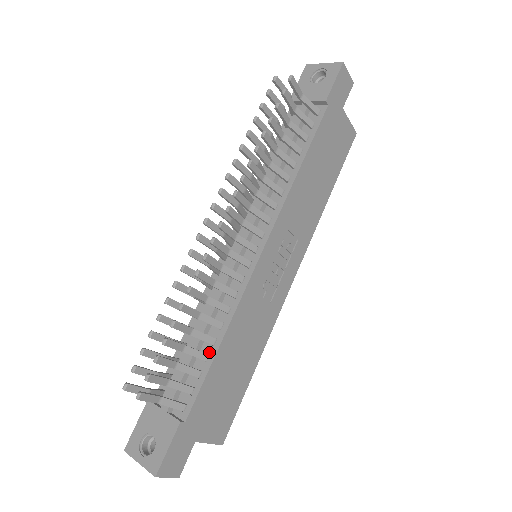
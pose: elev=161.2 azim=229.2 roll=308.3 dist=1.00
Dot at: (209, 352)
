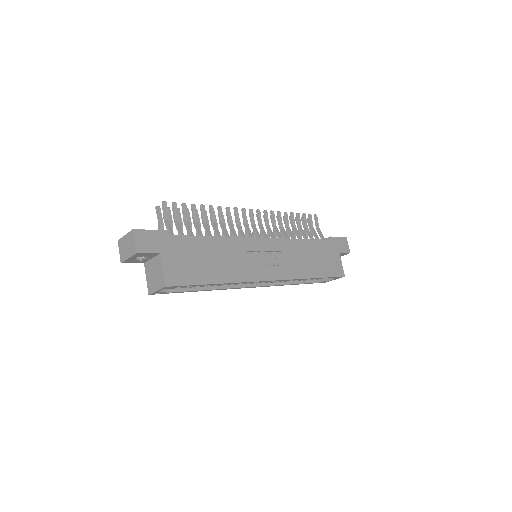
Dot at: occluded
